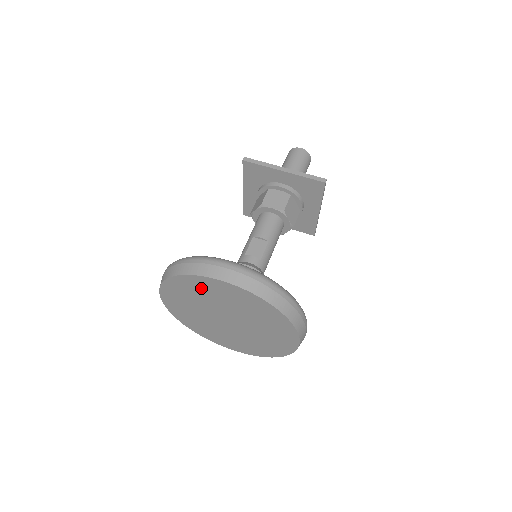
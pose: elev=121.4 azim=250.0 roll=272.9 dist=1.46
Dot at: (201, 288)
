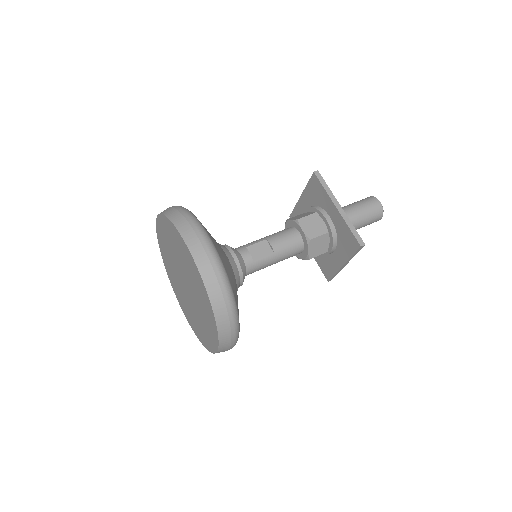
Dot at: (177, 243)
